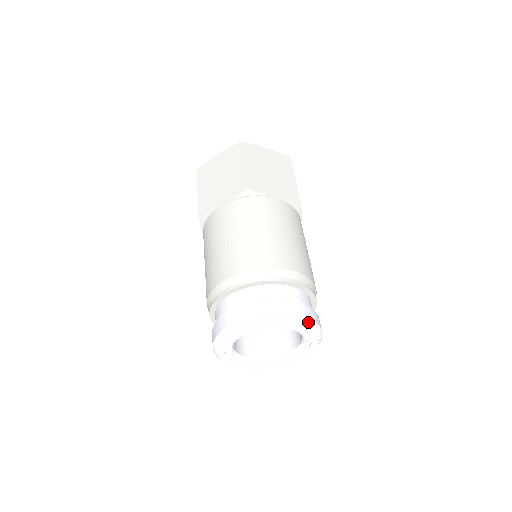
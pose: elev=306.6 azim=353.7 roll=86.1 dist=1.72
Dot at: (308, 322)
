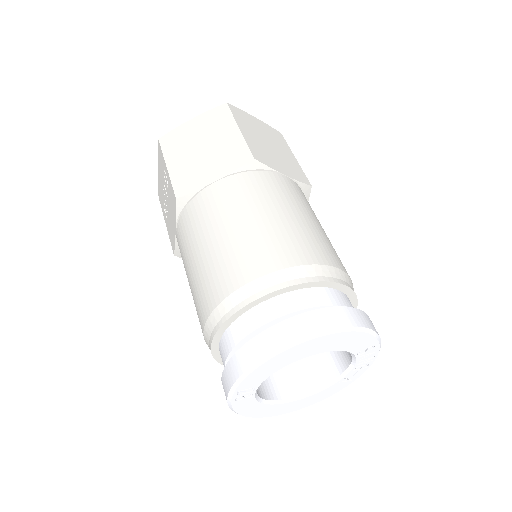
Dot at: (376, 339)
